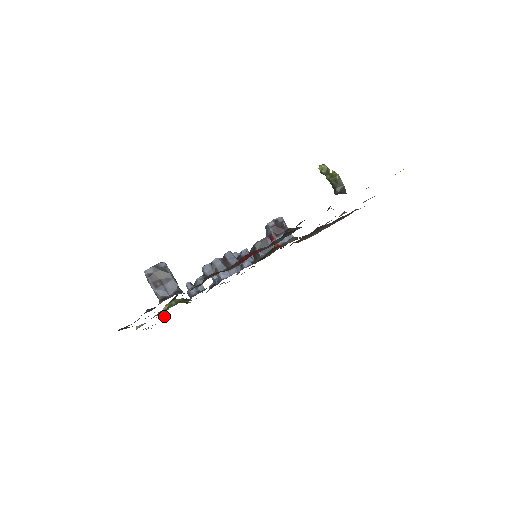
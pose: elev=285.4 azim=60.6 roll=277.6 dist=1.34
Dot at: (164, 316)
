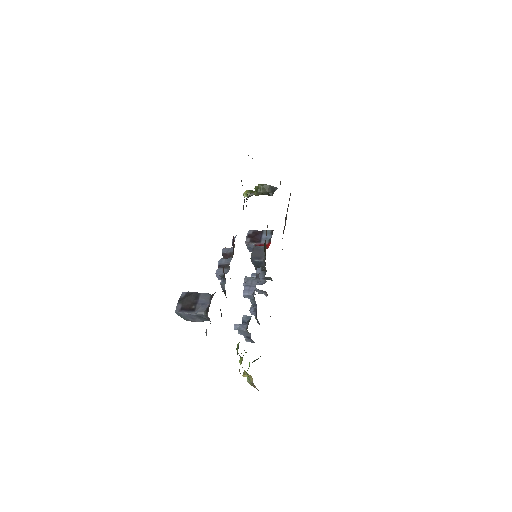
Dot at: (252, 380)
